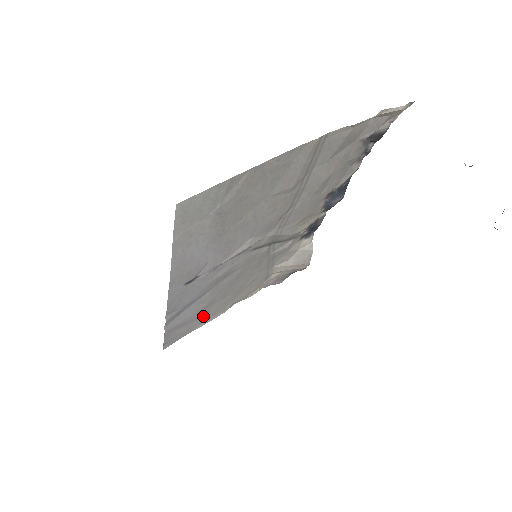
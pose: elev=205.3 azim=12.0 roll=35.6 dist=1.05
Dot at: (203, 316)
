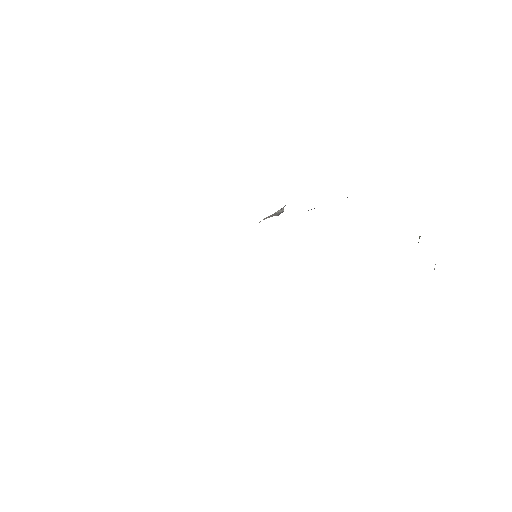
Dot at: occluded
